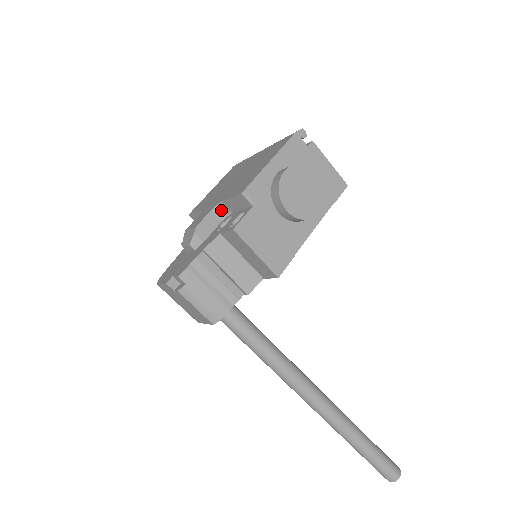
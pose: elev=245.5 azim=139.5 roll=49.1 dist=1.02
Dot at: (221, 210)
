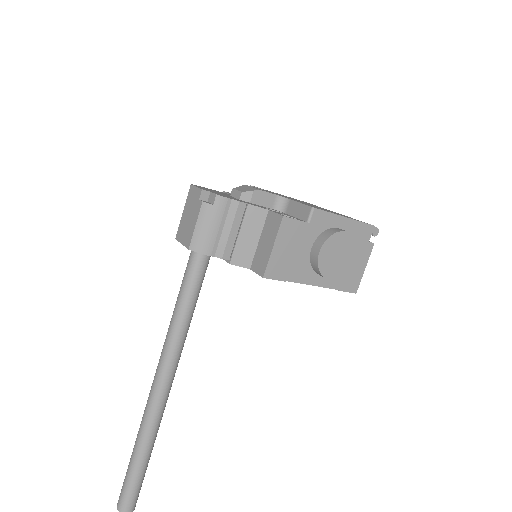
Dot at: (281, 203)
